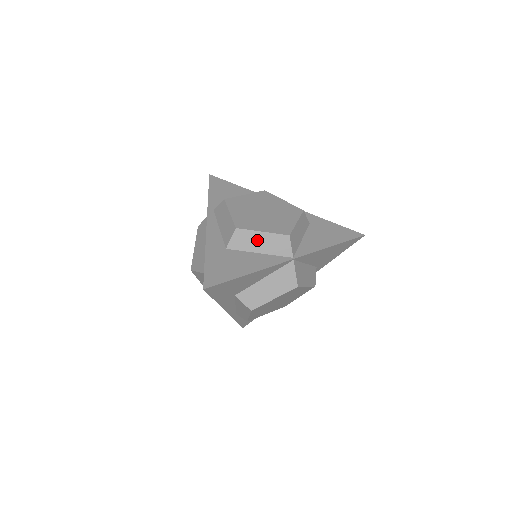
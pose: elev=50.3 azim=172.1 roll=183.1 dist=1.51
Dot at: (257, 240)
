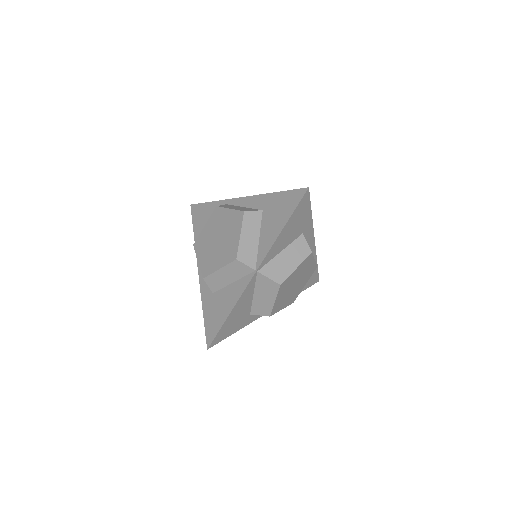
Dot at: (222, 276)
